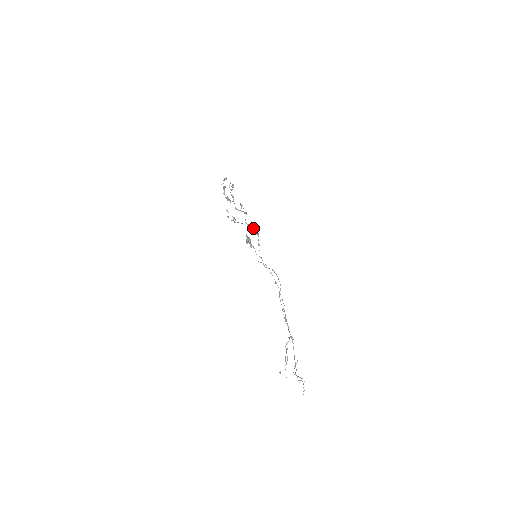
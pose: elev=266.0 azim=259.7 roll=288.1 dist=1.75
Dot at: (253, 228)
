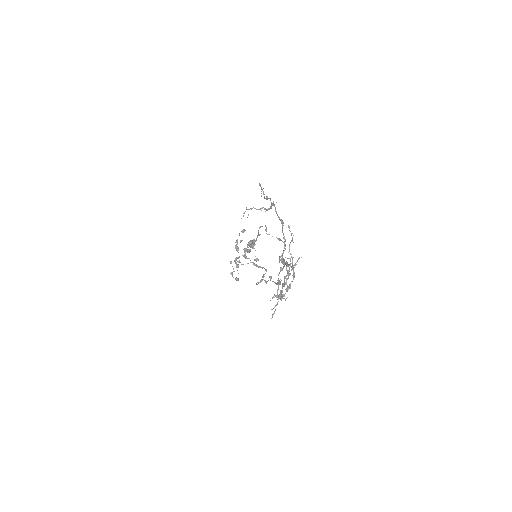
Dot at: (261, 267)
